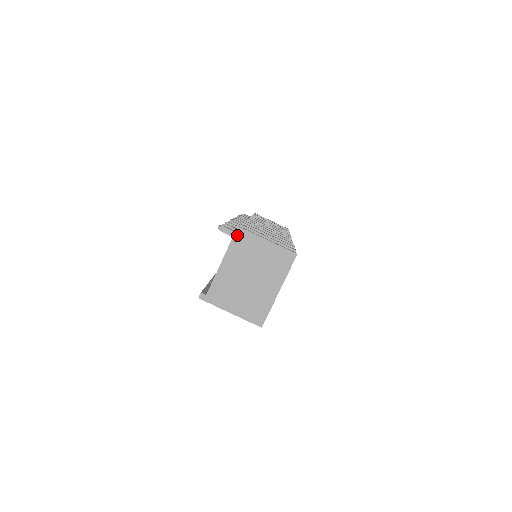
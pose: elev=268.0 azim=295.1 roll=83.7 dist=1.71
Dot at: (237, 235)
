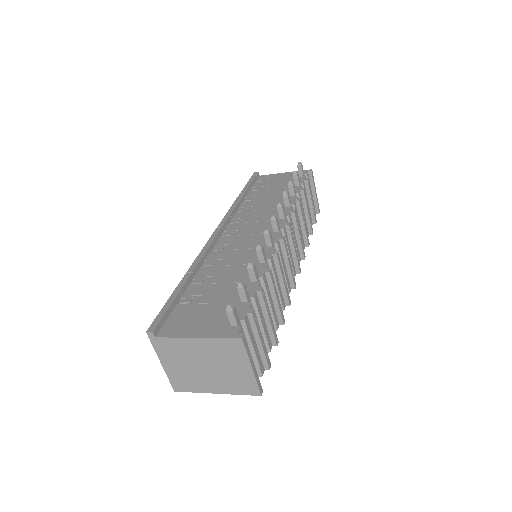
Dot at: (233, 340)
